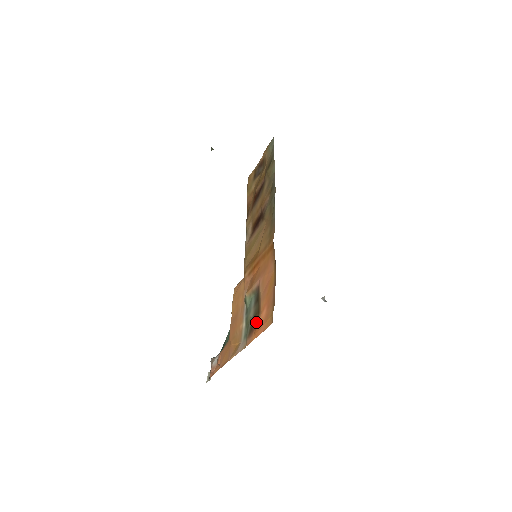
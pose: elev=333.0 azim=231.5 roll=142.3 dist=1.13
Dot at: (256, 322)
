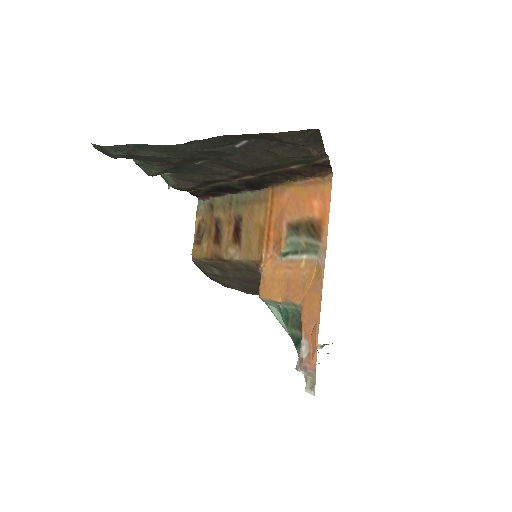
Dot at: (315, 224)
